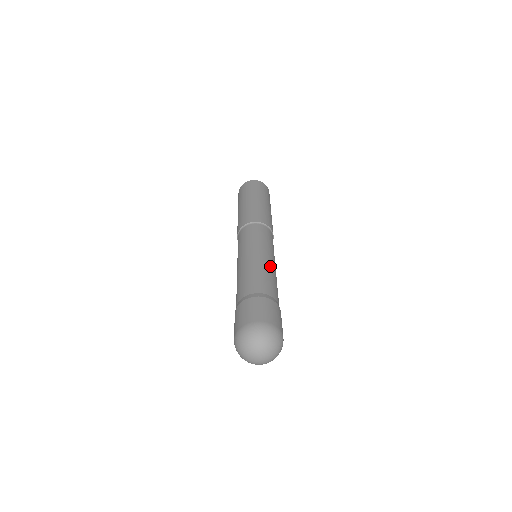
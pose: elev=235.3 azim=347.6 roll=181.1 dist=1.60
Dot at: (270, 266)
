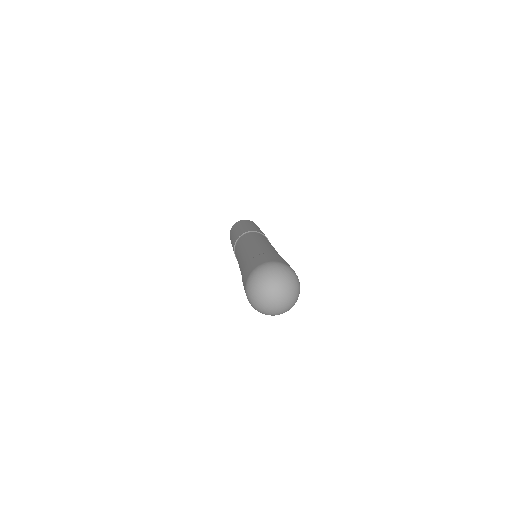
Dot at: occluded
